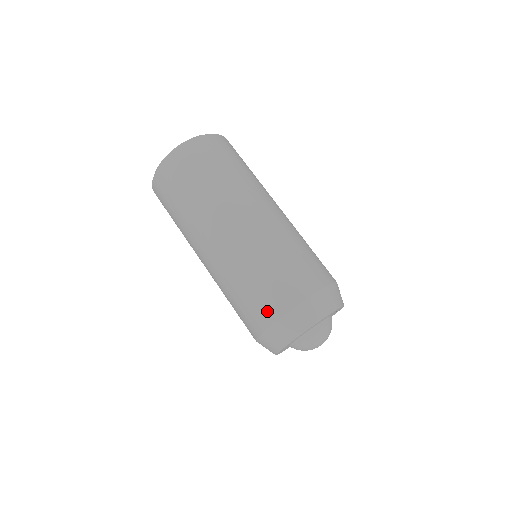
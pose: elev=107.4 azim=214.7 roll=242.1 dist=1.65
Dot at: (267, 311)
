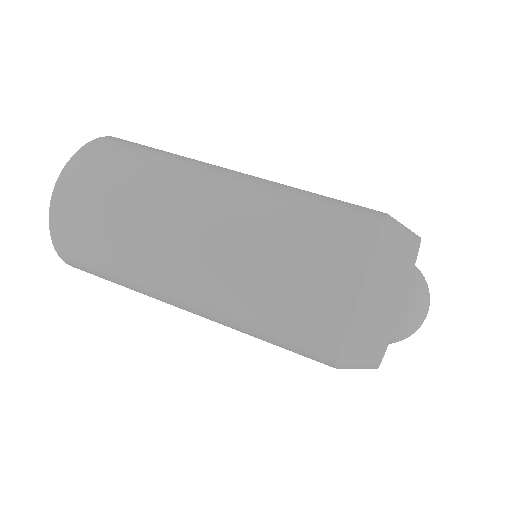
Dot at: (339, 274)
